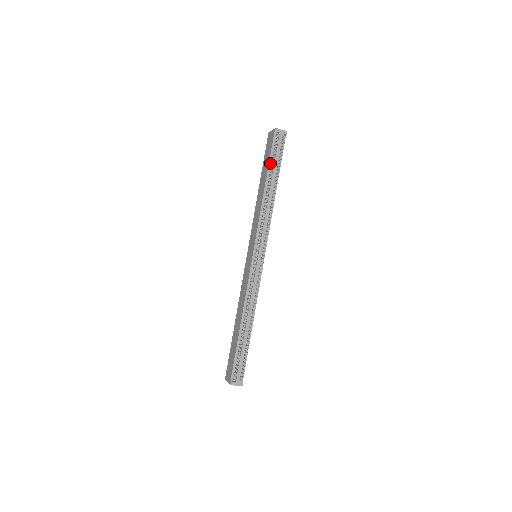
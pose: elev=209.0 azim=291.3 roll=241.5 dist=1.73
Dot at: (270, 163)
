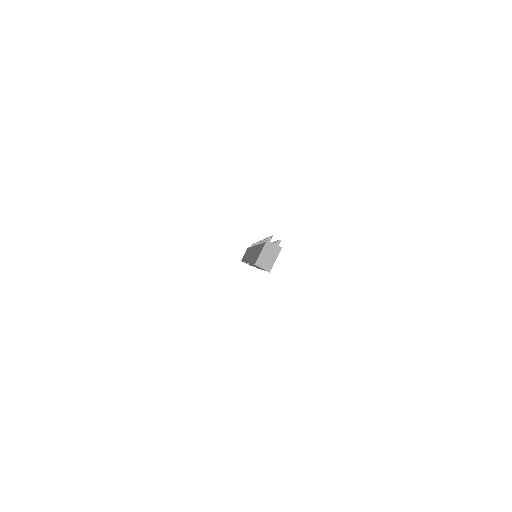
Dot at: occluded
